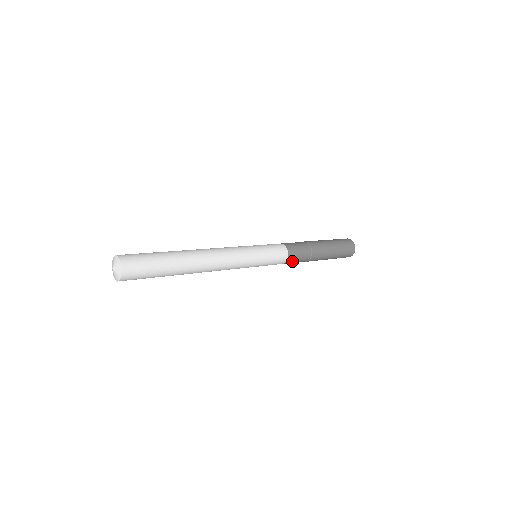
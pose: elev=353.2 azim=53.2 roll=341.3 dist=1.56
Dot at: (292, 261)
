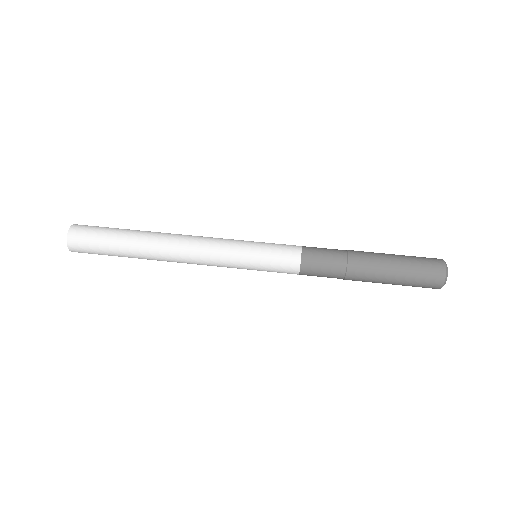
Dot at: (311, 275)
